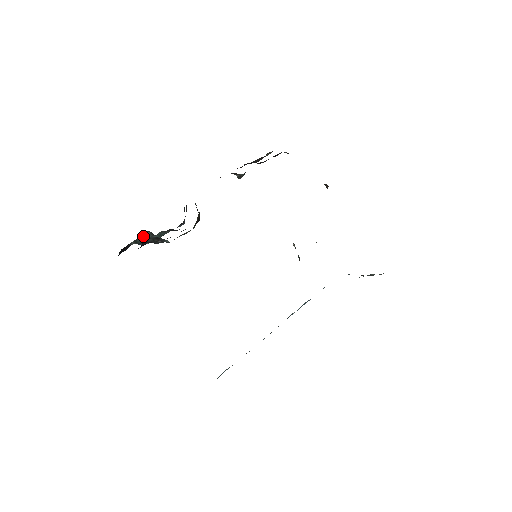
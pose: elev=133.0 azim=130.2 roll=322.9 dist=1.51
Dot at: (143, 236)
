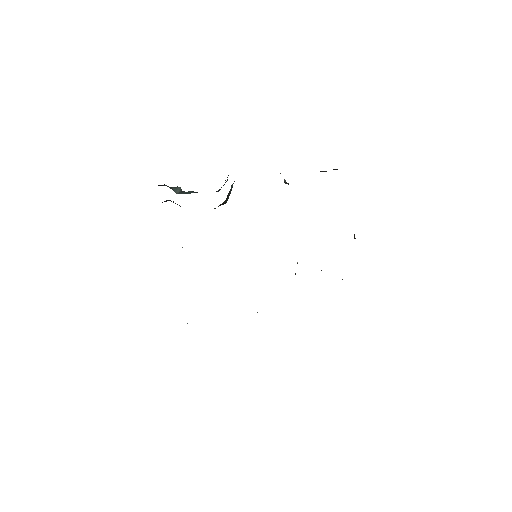
Dot at: (175, 187)
